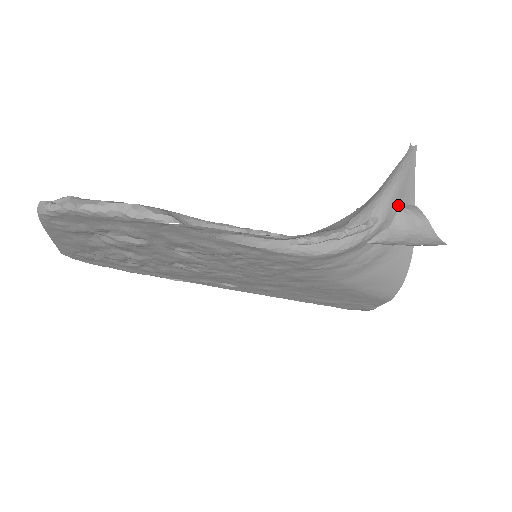
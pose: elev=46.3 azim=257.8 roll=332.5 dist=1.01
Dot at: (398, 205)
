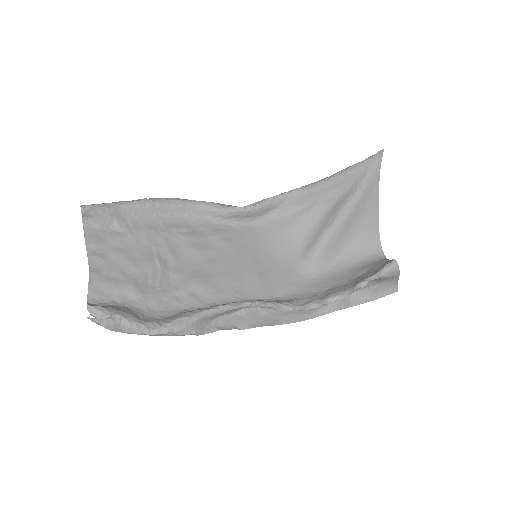
Dot at: (381, 278)
